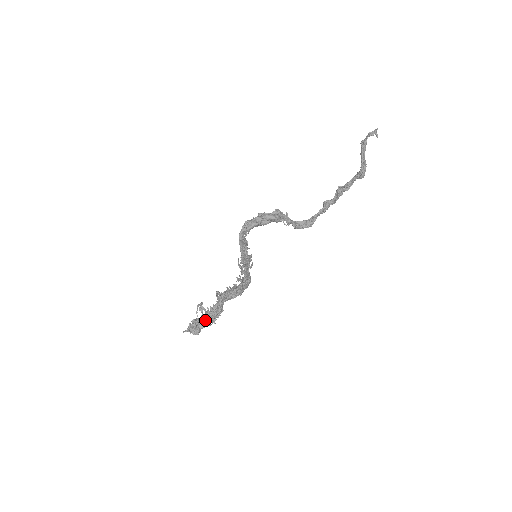
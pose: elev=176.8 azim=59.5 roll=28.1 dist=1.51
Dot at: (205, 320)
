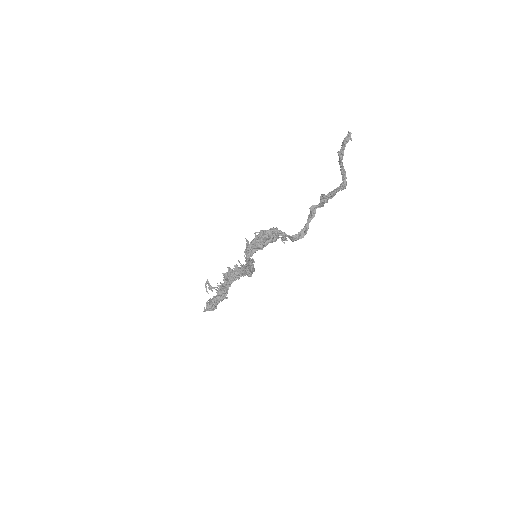
Dot at: (219, 299)
